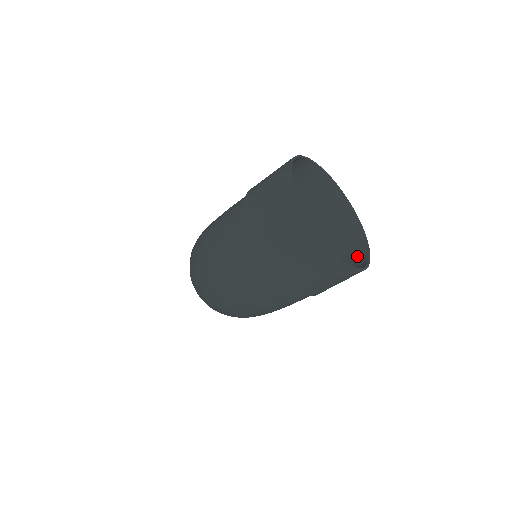
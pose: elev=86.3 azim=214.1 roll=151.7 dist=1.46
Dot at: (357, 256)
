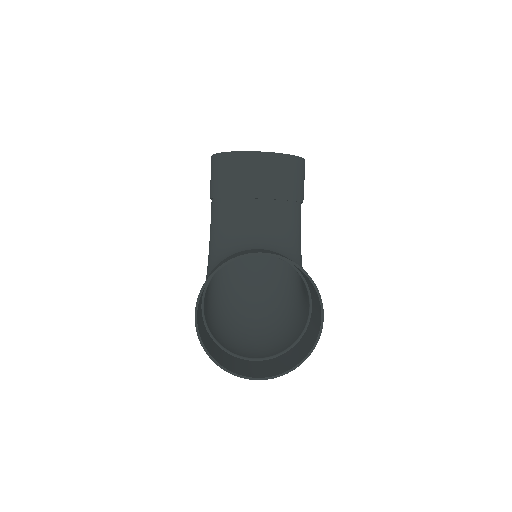
Dot at: (314, 290)
